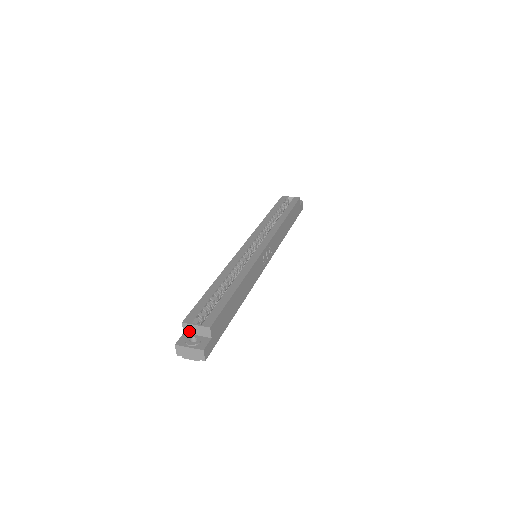
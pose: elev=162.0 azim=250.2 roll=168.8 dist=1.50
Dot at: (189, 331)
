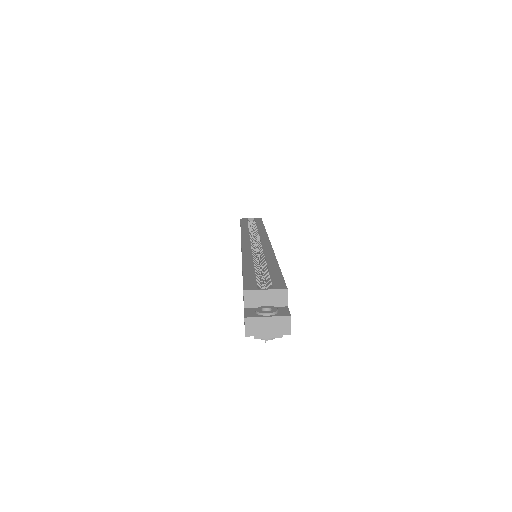
Dot at: (253, 302)
